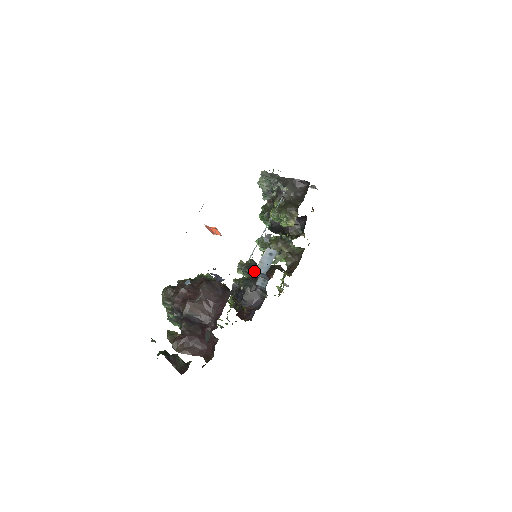
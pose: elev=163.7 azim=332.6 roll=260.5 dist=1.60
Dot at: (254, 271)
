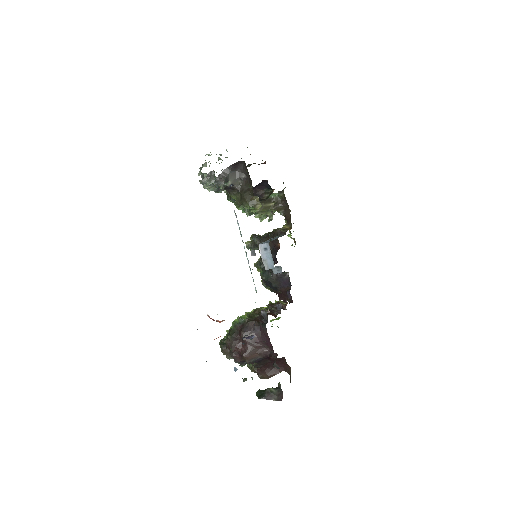
Dot at: occluded
